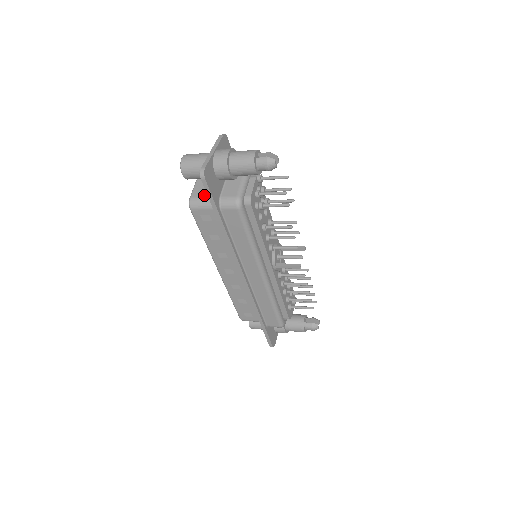
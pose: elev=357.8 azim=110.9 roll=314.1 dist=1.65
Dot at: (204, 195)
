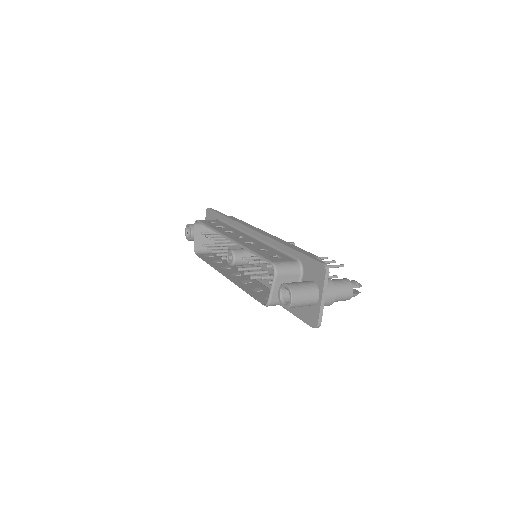
Dot at: occluded
